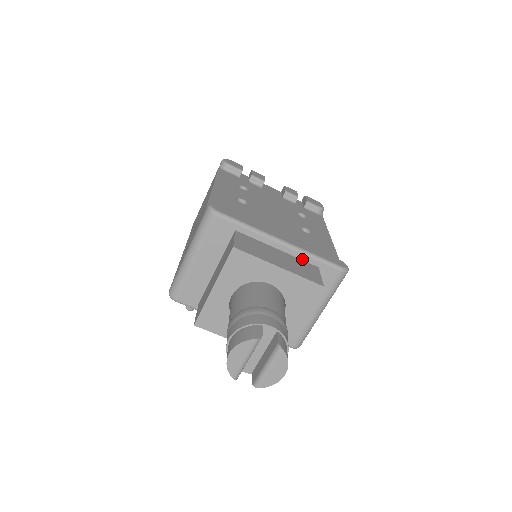
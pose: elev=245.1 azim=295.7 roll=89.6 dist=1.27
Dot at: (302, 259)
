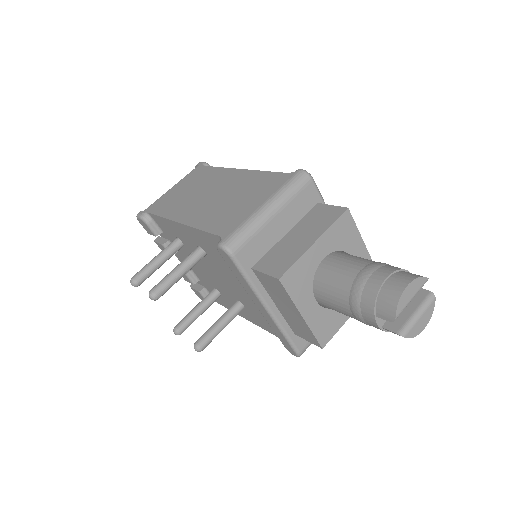
Dot at: occluded
